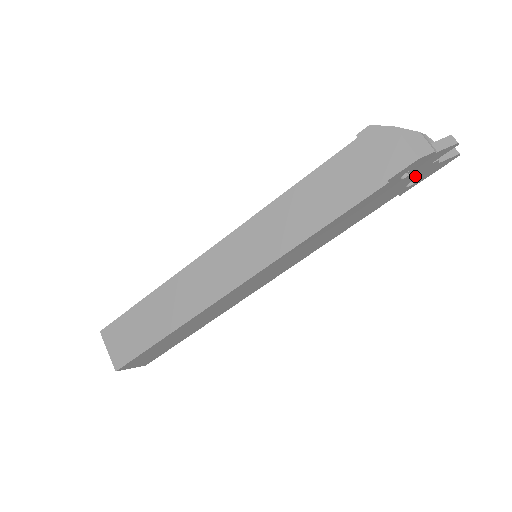
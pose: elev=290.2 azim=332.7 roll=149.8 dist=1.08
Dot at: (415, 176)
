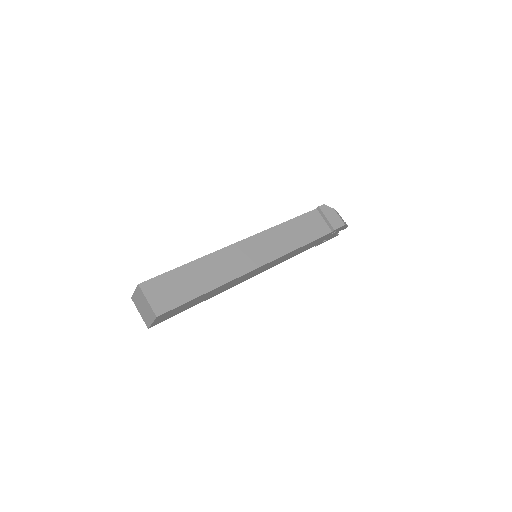
Dot at: (330, 236)
